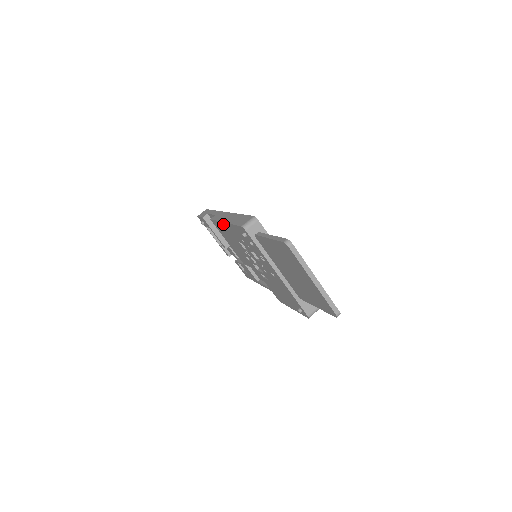
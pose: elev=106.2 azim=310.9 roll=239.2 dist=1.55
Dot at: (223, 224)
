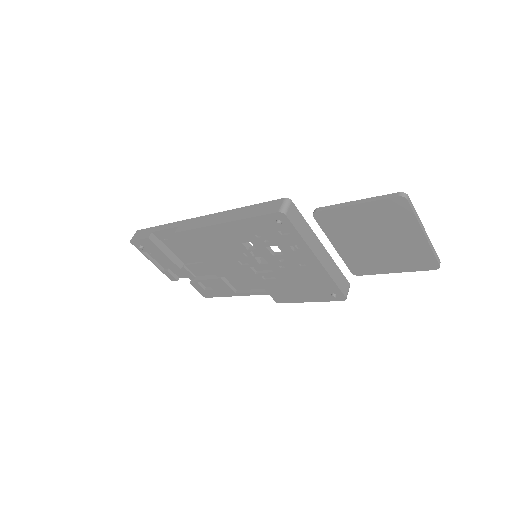
Dot at: (215, 227)
